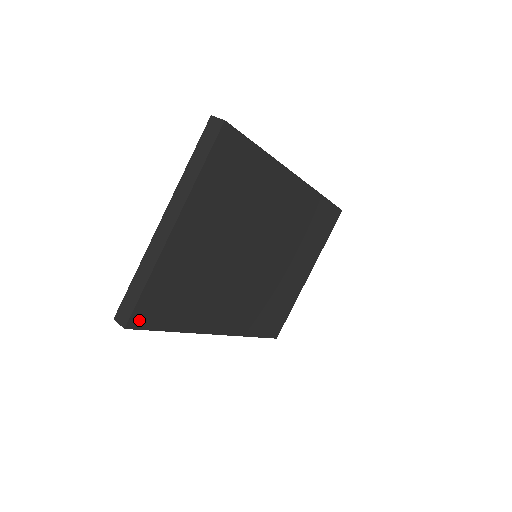
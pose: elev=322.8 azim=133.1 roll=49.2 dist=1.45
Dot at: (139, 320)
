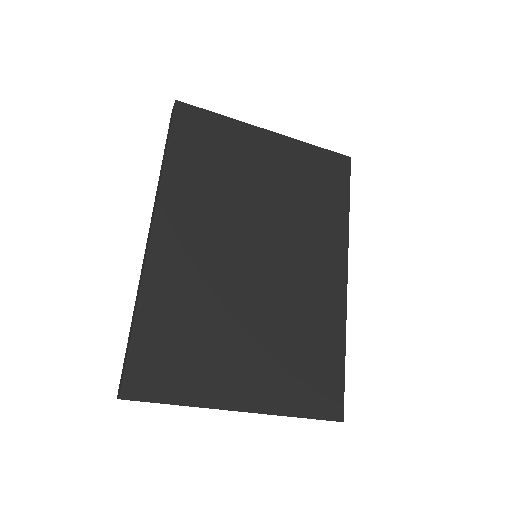
Dot at: (183, 114)
